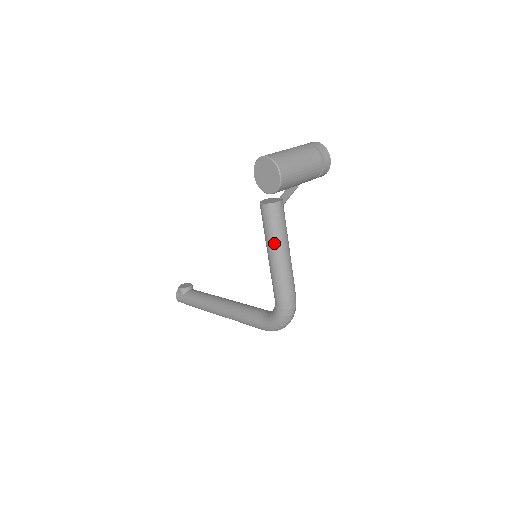
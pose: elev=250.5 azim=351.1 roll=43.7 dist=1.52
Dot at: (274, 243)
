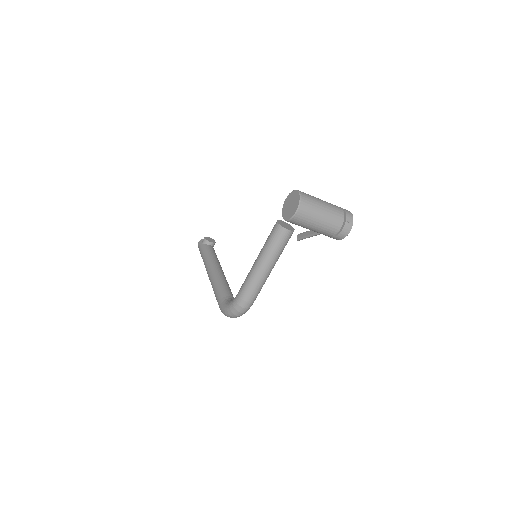
Dot at: (264, 254)
